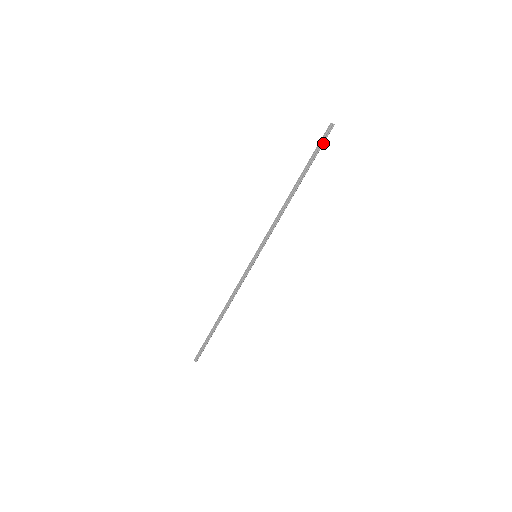
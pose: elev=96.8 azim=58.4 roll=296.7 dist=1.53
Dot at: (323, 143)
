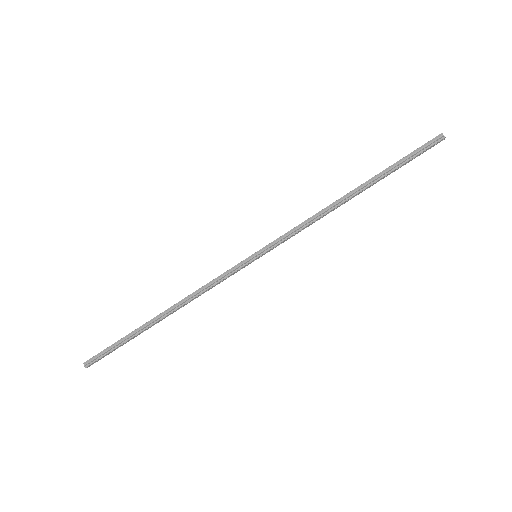
Dot at: (420, 152)
